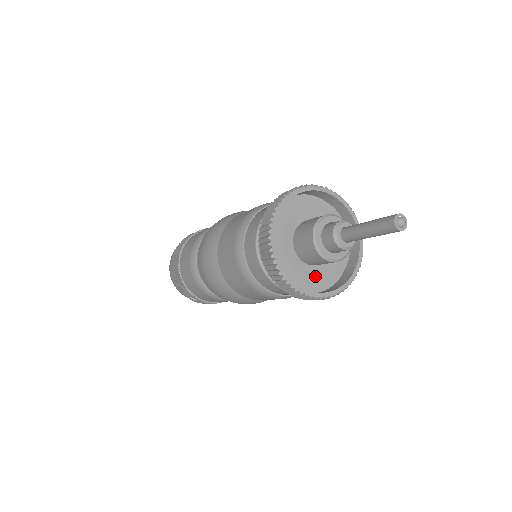
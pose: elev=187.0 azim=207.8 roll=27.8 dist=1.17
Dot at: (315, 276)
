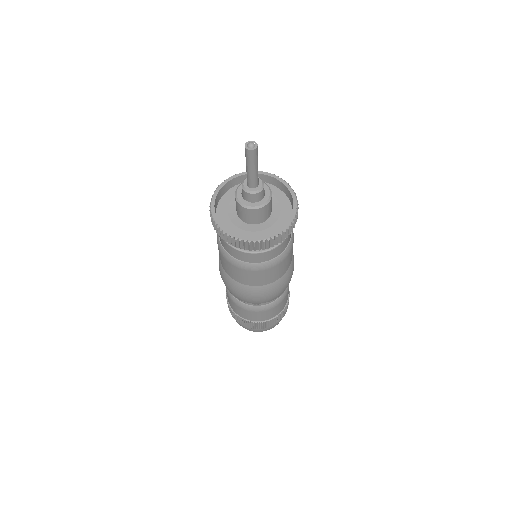
Dot at: (232, 222)
